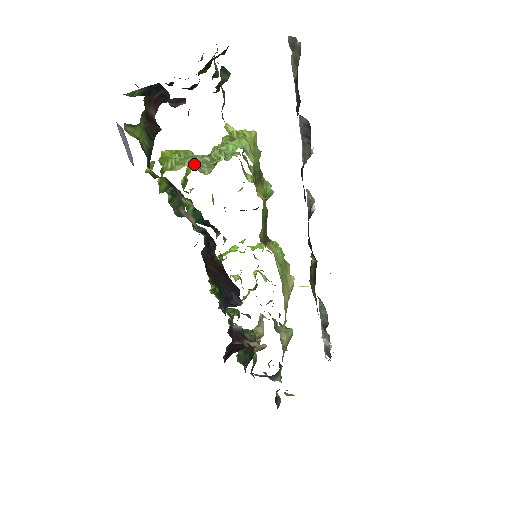
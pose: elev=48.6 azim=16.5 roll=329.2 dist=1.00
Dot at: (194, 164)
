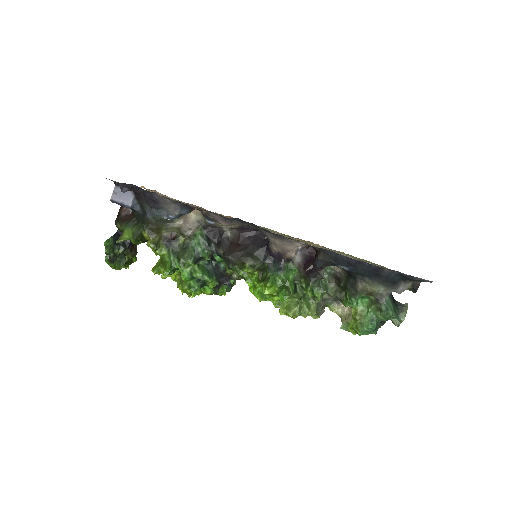
Dot at: occluded
